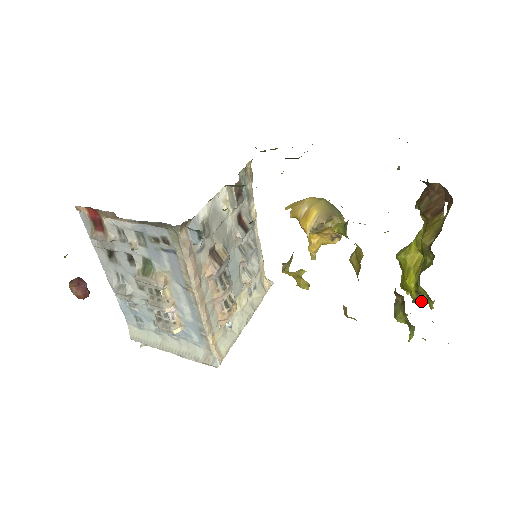
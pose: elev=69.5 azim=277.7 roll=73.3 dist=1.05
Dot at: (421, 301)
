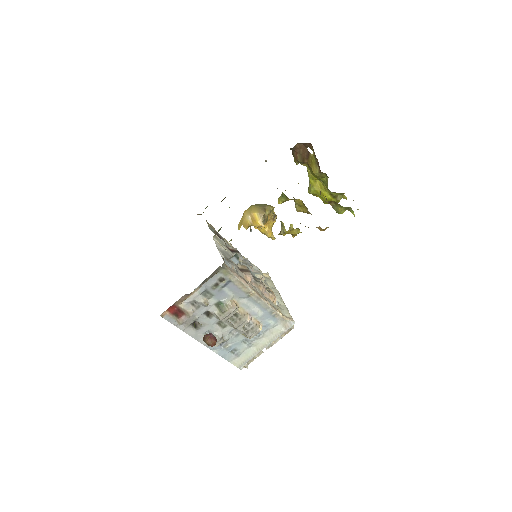
Dot at: (340, 199)
